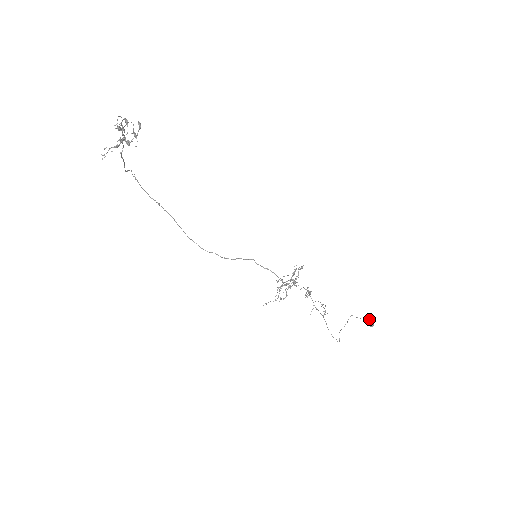
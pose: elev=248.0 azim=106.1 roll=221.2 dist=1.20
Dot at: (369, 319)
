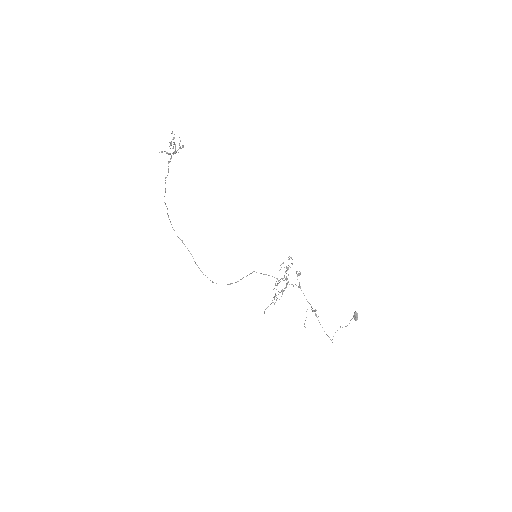
Dot at: occluded
